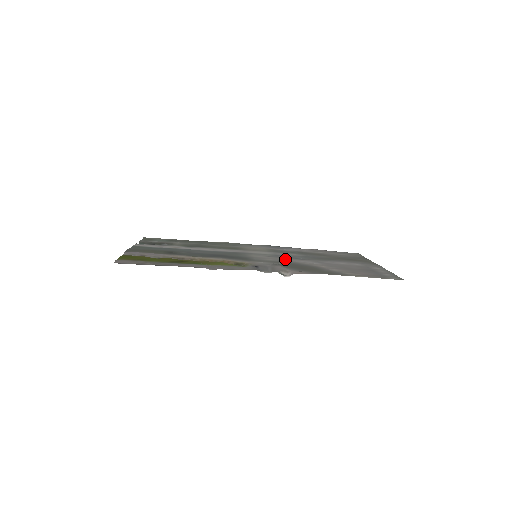
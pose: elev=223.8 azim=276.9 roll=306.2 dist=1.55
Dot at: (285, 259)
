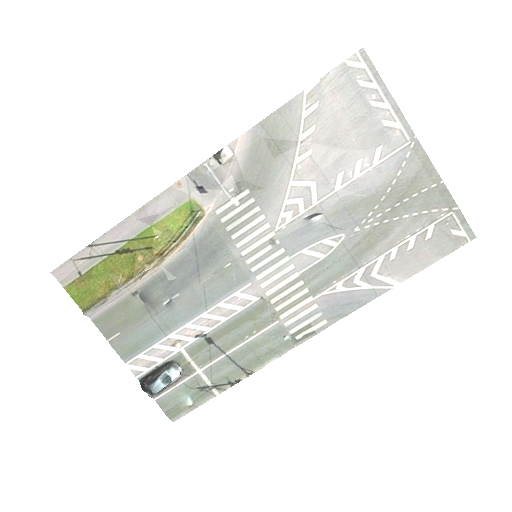
Dot at: (281, 219)
